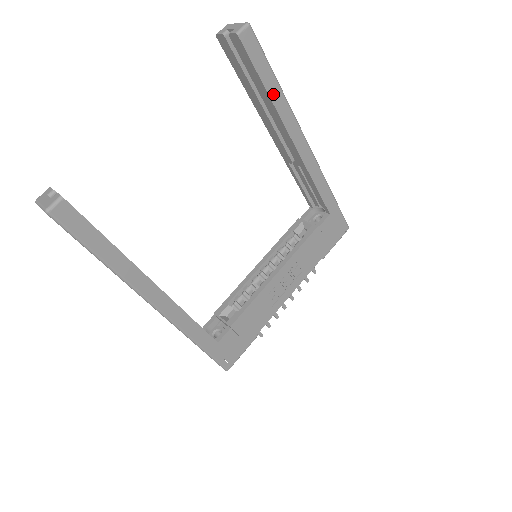
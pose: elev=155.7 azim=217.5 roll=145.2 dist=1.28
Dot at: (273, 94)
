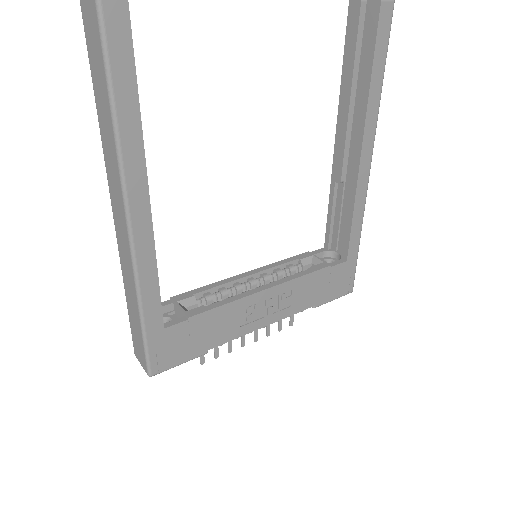
Dot at: (373, 88)
